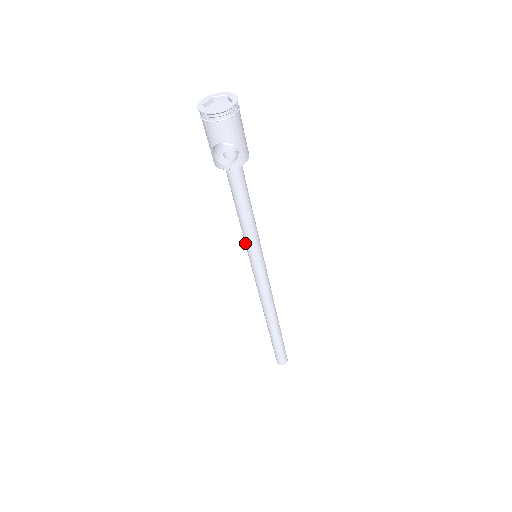
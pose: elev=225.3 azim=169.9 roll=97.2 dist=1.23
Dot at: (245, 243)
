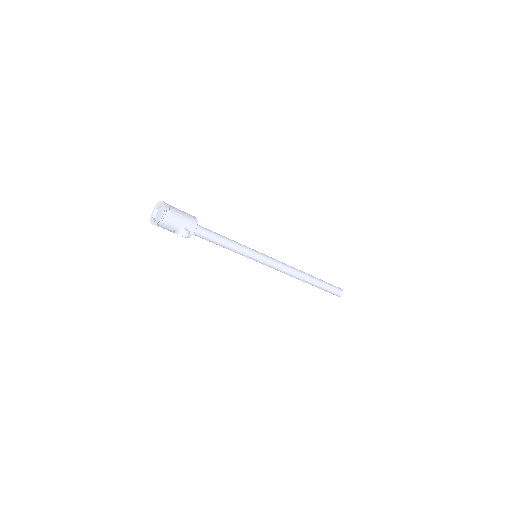
Dot at: (242, 255)
